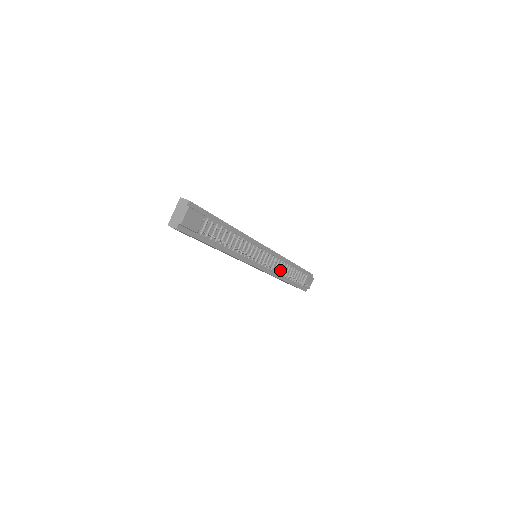
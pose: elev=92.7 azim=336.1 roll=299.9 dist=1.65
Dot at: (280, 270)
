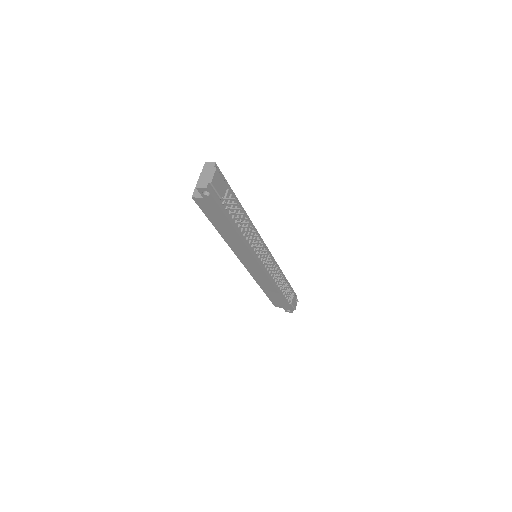
Dot at: (275, 277)
